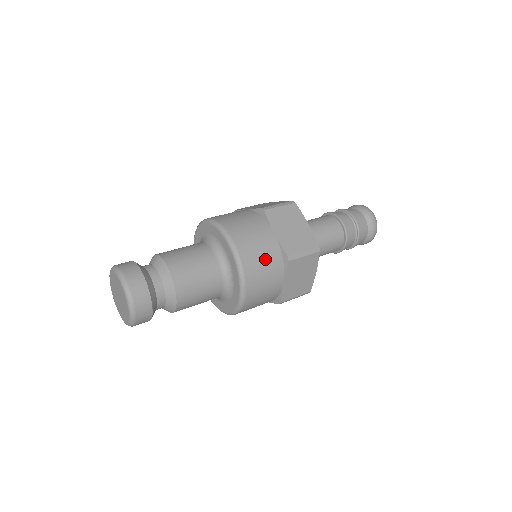
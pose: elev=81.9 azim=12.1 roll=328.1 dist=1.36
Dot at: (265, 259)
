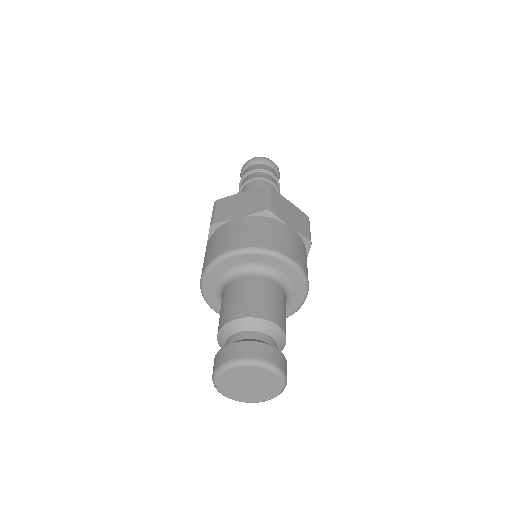
Dot at: occluded
